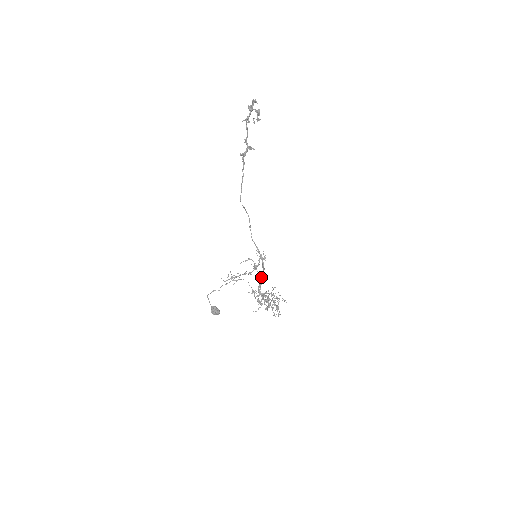
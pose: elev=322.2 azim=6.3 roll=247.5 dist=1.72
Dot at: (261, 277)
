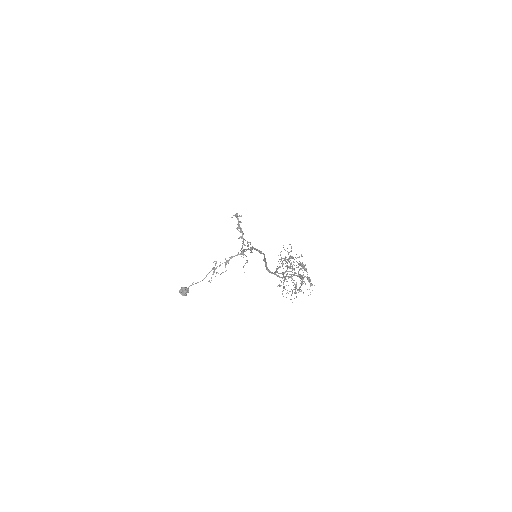
Dot at: (263, 260)
